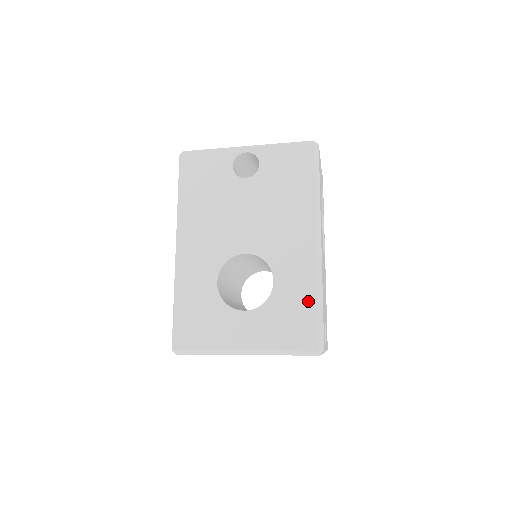
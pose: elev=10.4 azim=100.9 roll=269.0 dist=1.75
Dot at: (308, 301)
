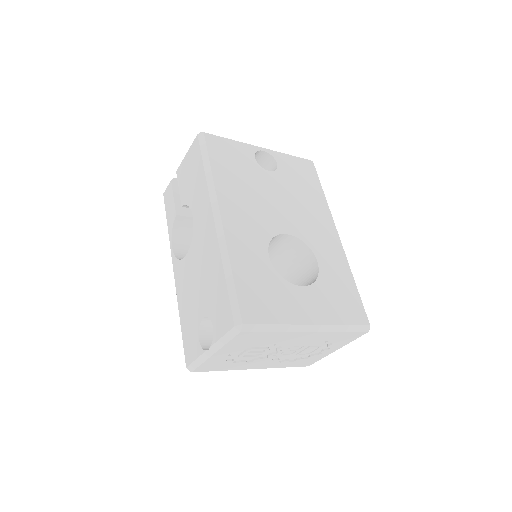
Dot at: (349, 282)
